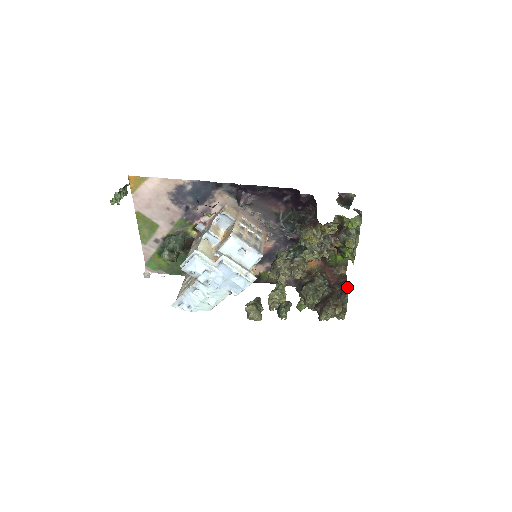
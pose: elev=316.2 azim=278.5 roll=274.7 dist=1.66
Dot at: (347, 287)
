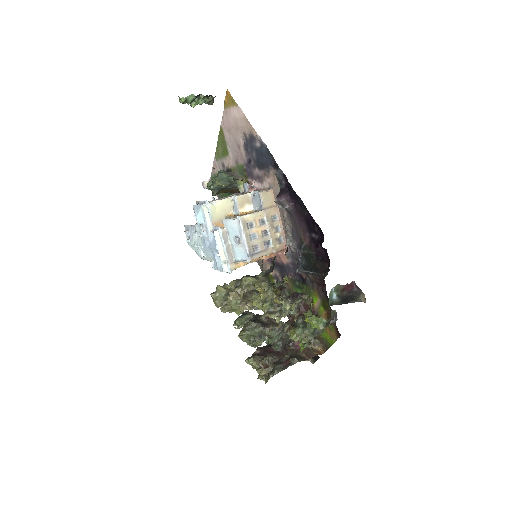
Dot at: (290, 364)
